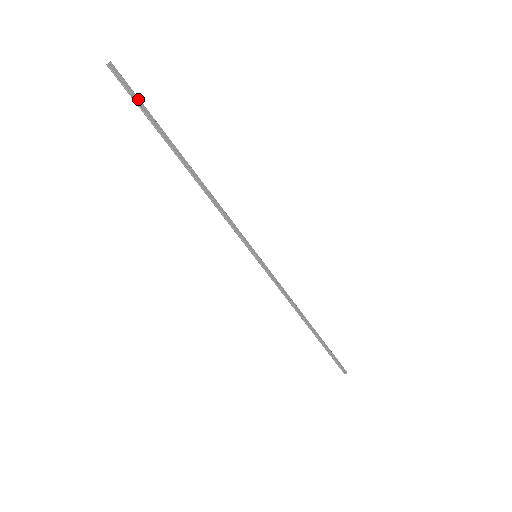
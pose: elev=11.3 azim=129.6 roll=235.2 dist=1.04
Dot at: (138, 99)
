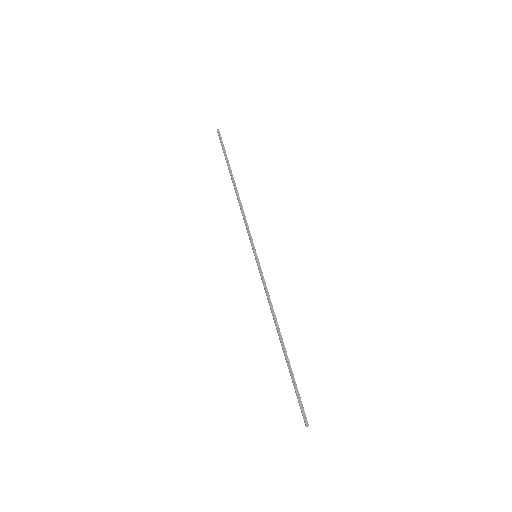
Dot at: (300, 397)
